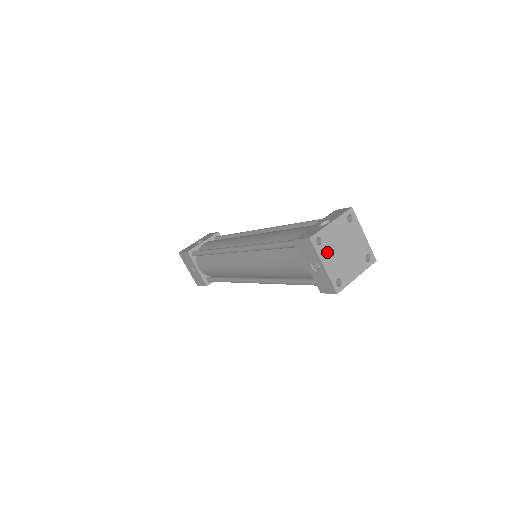
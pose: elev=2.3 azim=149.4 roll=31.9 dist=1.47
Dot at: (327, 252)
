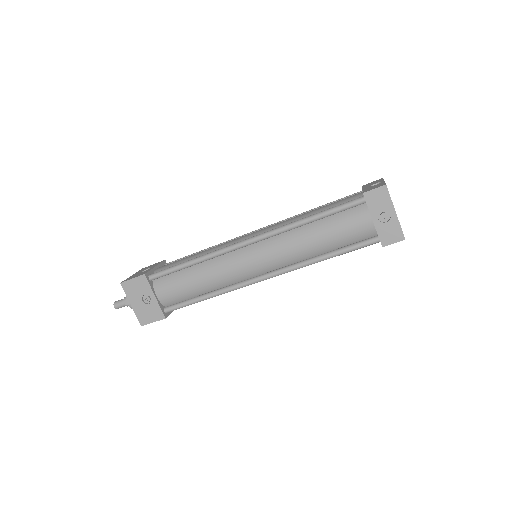
Dot at: occluded
